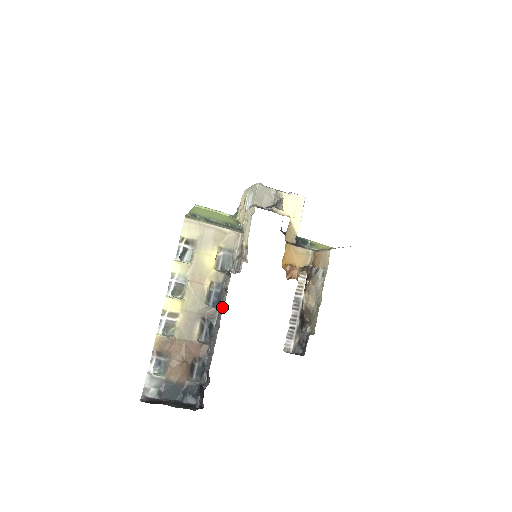
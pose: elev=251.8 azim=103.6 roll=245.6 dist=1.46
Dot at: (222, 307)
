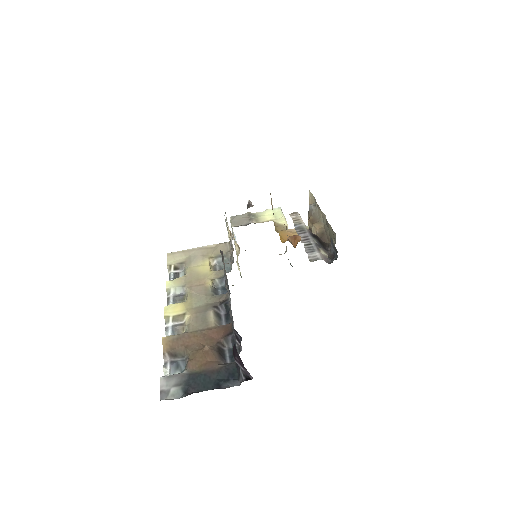
Dot at: (226, 278)
